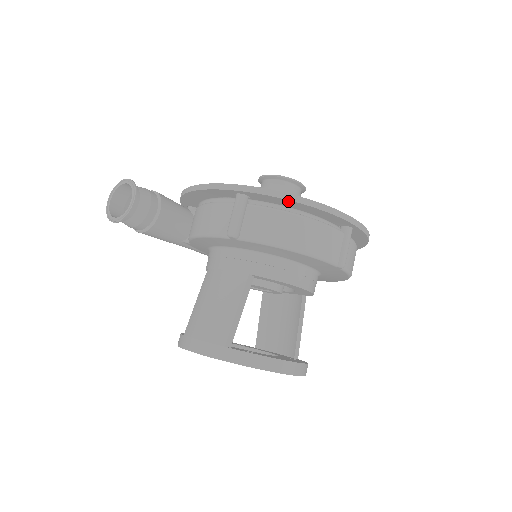
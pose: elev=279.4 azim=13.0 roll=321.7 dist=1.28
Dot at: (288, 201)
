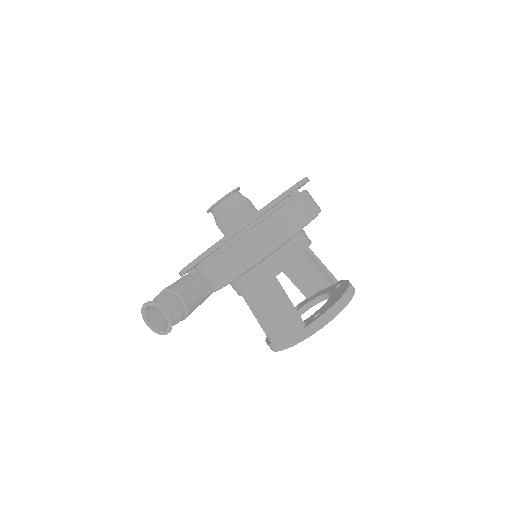
Dot at: occluded
